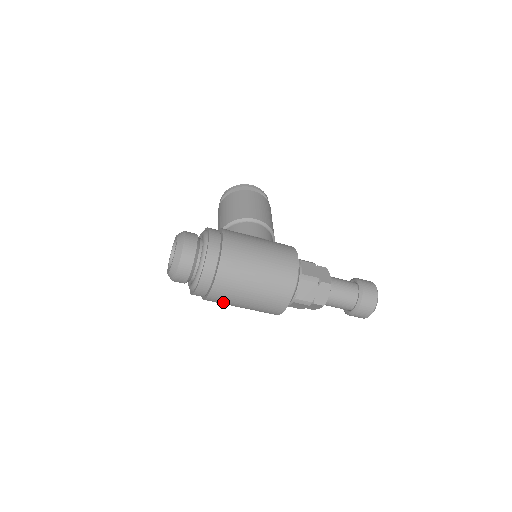
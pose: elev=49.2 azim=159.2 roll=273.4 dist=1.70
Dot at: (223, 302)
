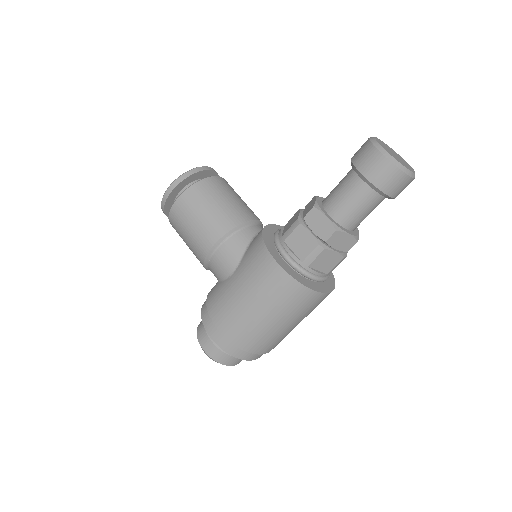
Dot at: occluded
